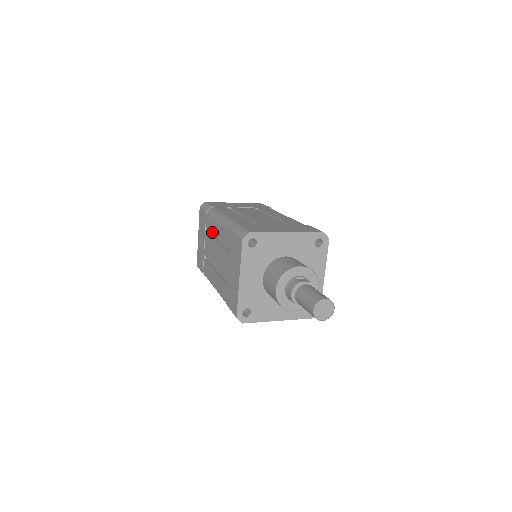
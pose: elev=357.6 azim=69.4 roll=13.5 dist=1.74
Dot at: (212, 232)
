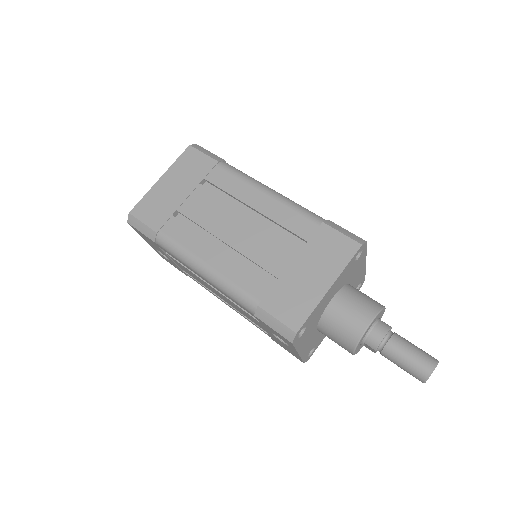
Dot at: (234, 195)
